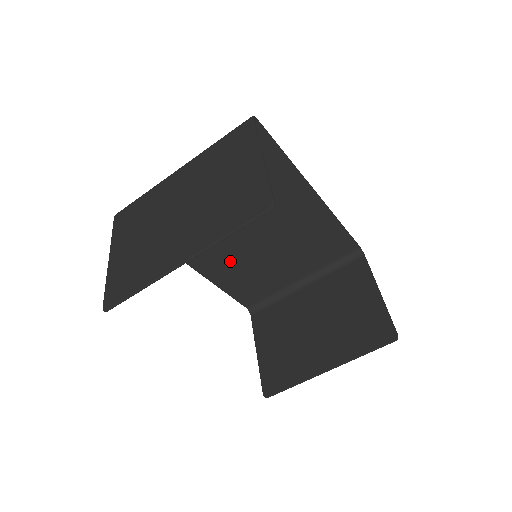
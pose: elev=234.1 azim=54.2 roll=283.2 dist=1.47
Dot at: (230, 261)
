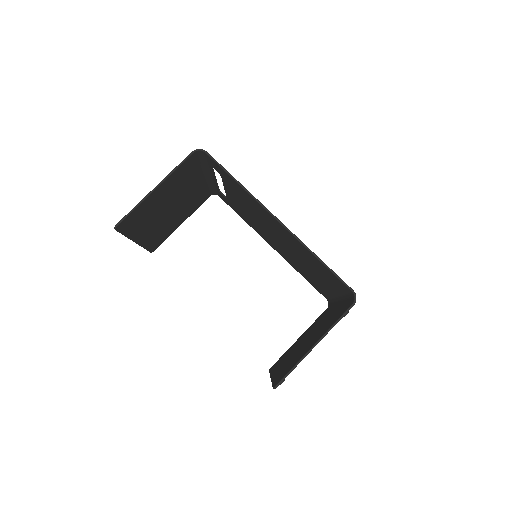
Dot at: (284, 252)
